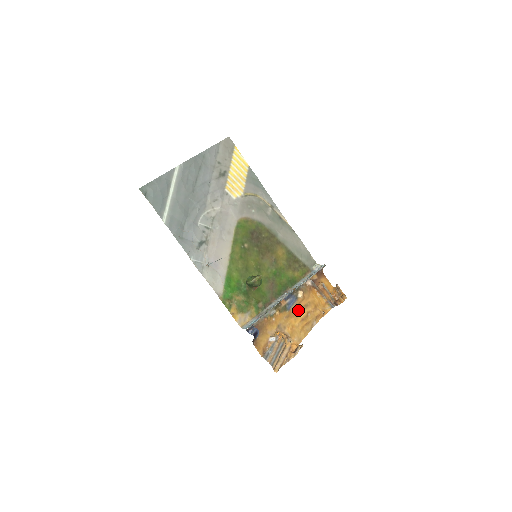
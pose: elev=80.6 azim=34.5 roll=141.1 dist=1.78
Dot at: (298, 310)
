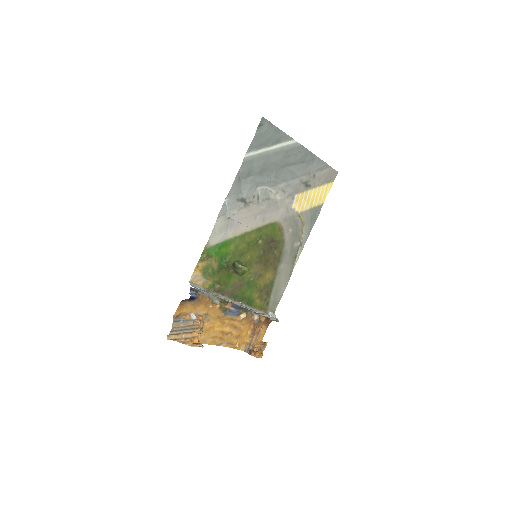
Dot at: (229, 323)
